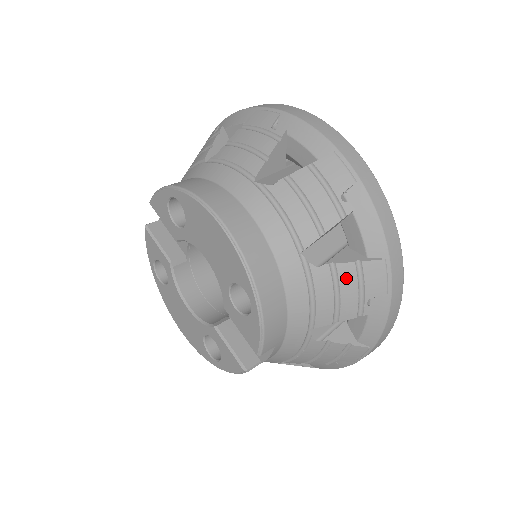
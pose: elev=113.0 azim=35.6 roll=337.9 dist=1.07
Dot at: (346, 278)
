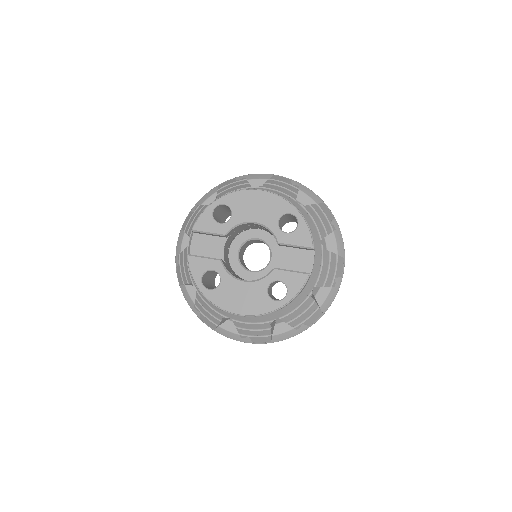
Dot at: (318, 211)
